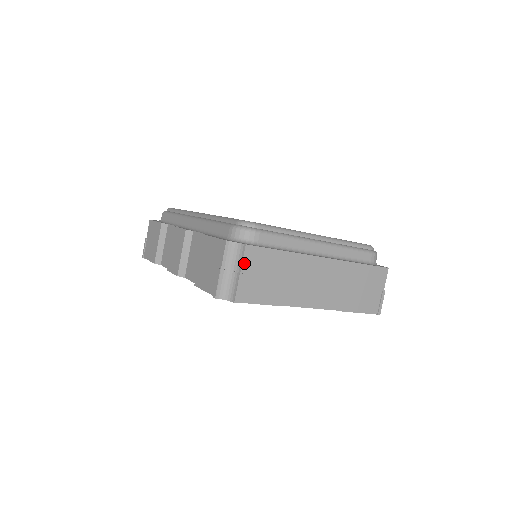
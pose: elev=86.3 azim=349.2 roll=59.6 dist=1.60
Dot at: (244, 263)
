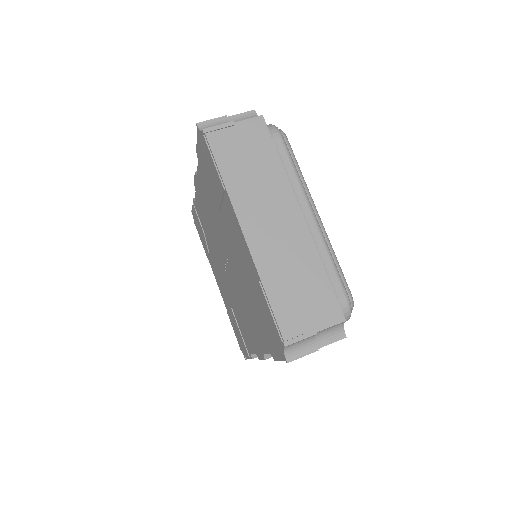
Dot at: (245, 122)
